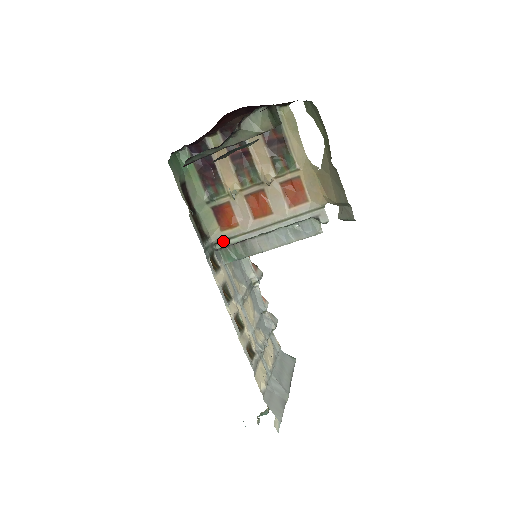
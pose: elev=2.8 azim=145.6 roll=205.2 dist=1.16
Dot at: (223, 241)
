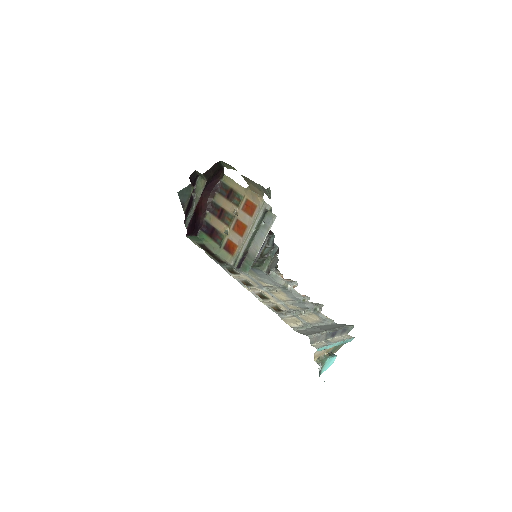
Dot at: (236, 260)
